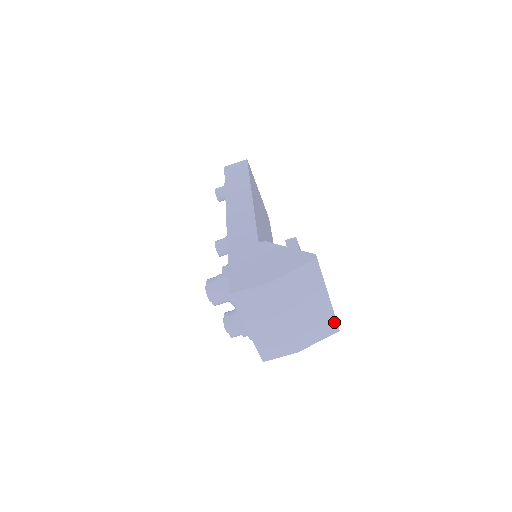
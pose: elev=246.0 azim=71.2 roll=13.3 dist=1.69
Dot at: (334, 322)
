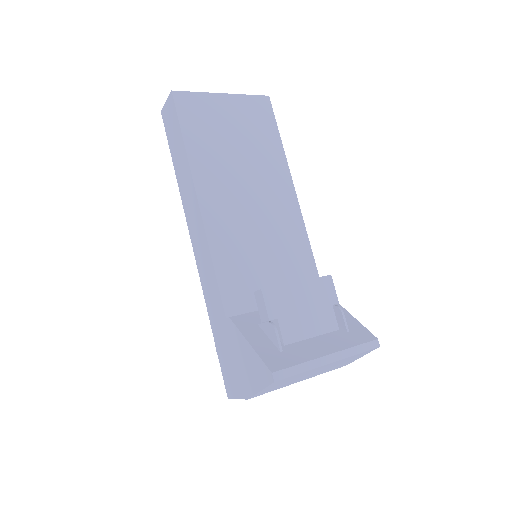
Dot at: (363, 352)
